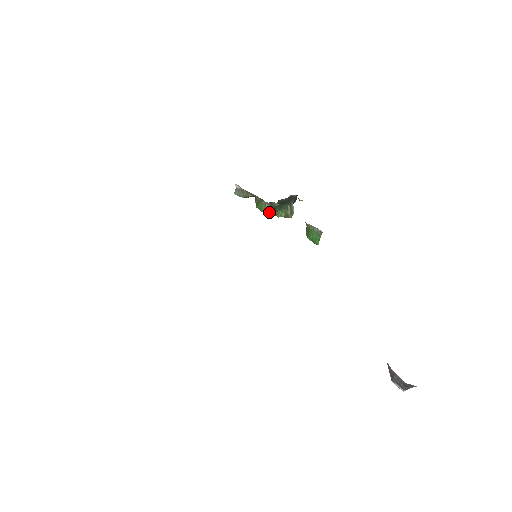
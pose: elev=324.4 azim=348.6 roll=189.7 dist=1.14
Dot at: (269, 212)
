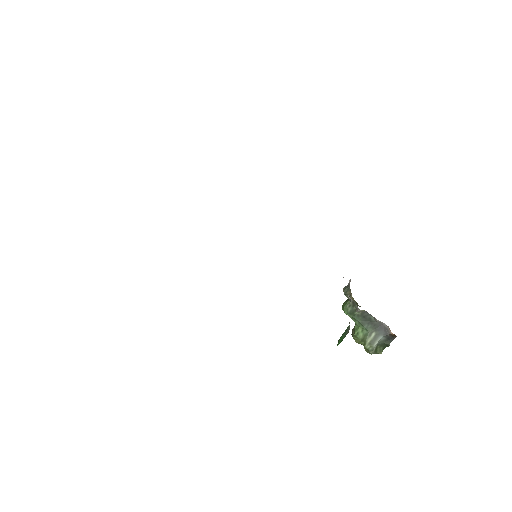
Dot at: (346, 312)
